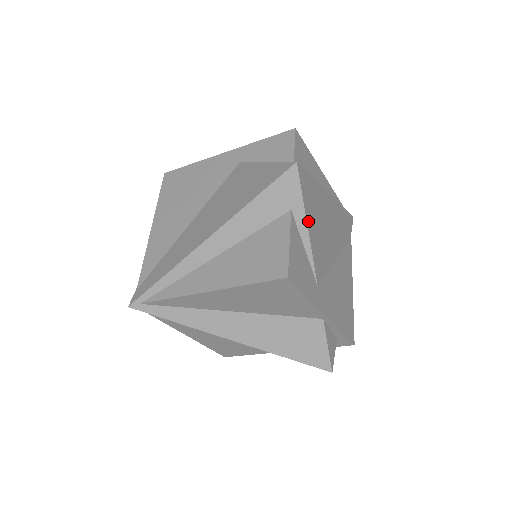
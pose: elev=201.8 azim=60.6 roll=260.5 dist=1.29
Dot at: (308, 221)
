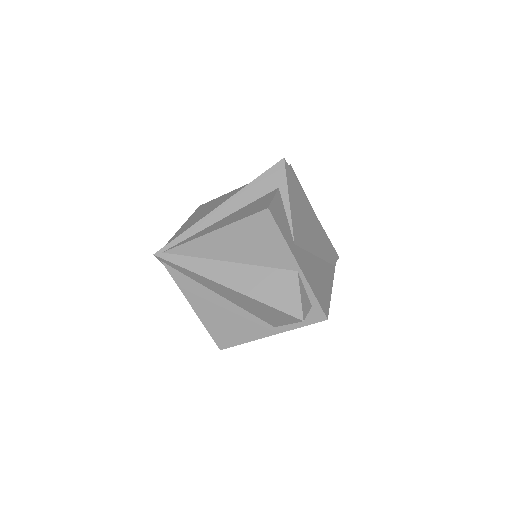
Dot at: (290, 198)
